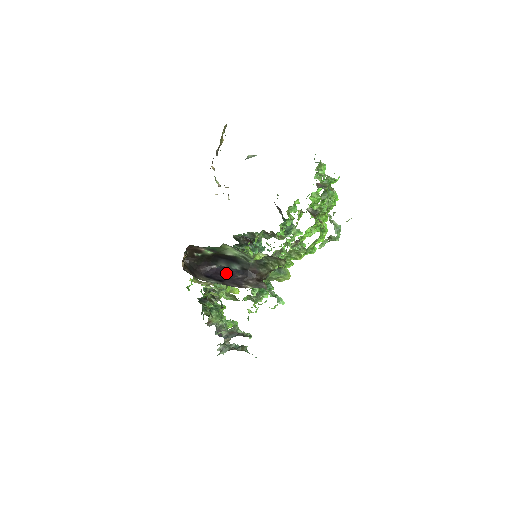
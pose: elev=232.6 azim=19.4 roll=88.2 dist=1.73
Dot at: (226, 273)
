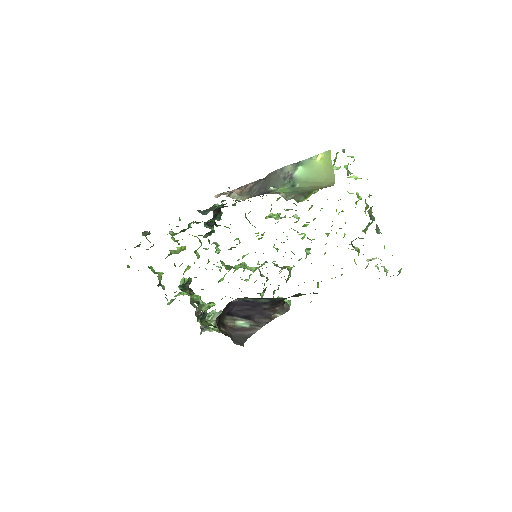
Dot at: (251, 306)
